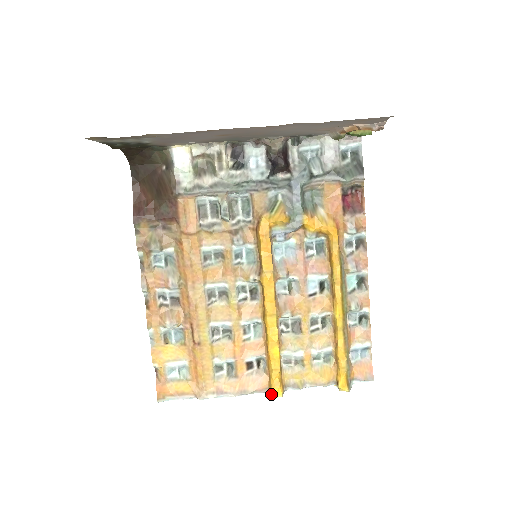
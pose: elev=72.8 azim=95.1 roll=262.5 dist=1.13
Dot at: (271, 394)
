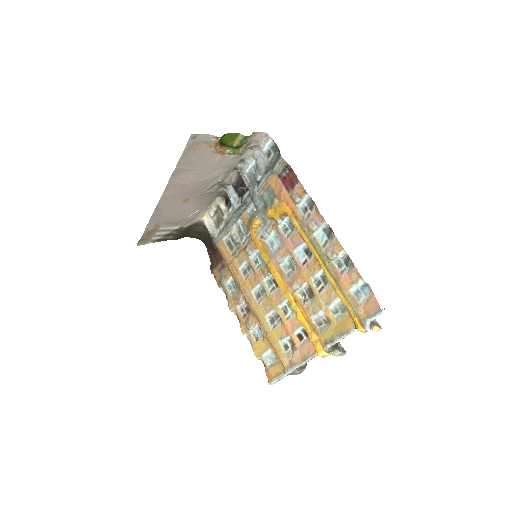
Dot at: (318, 354)
